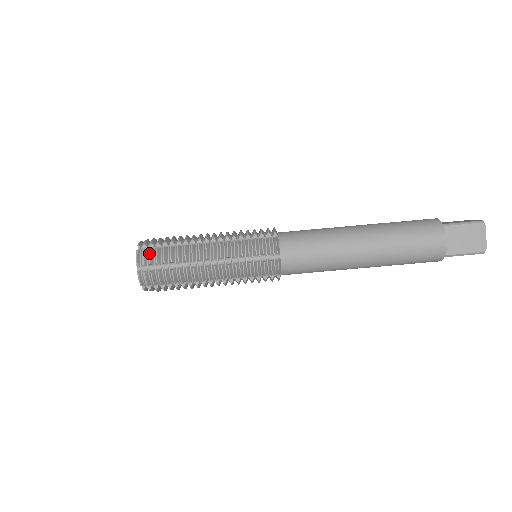
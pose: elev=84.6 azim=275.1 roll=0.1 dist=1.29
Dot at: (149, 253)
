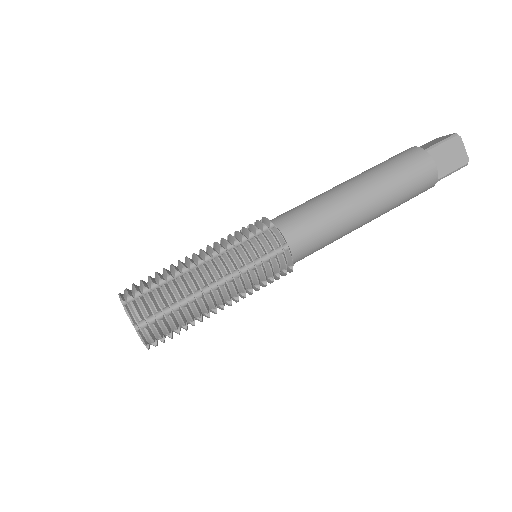
Dot at: (141, 303)
